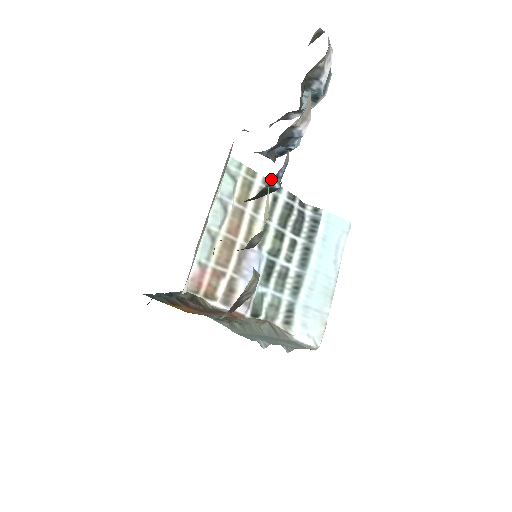
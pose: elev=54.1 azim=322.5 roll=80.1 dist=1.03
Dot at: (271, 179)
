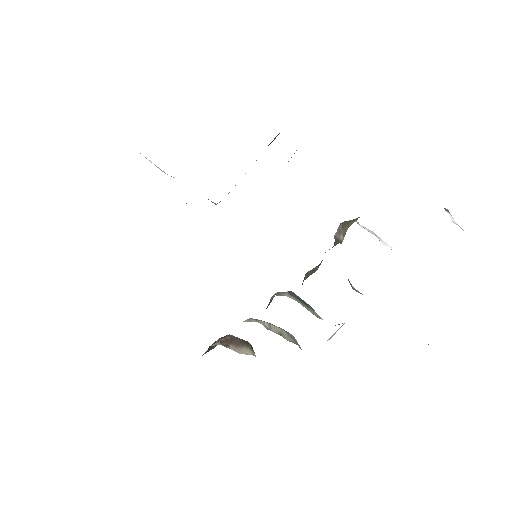
Dot at: occluded
